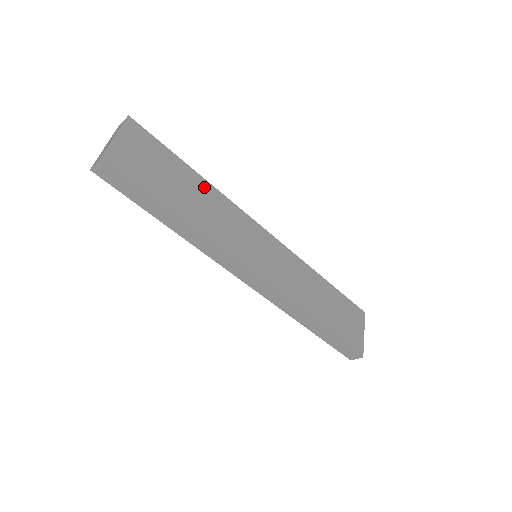
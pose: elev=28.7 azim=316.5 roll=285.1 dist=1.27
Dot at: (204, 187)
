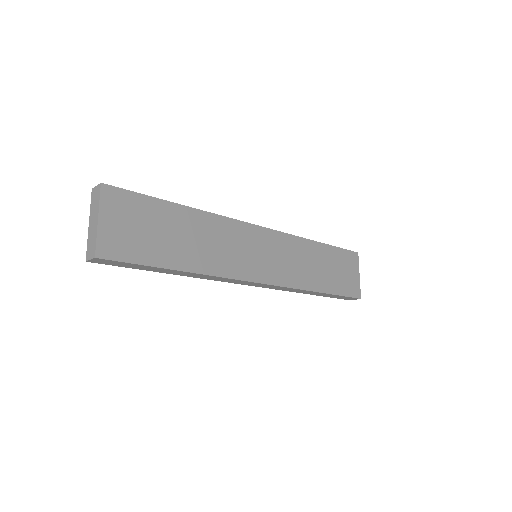
Dot at: (195, 218)
